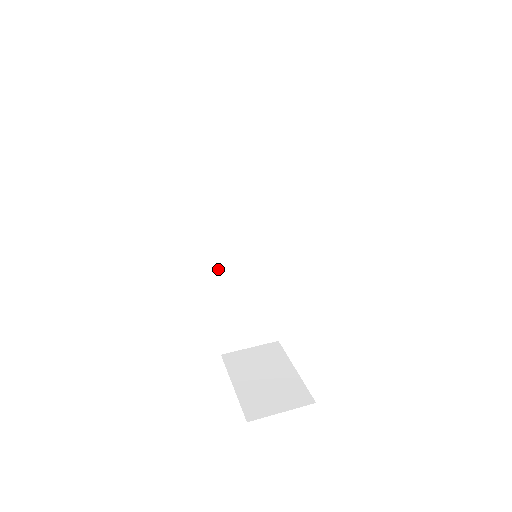
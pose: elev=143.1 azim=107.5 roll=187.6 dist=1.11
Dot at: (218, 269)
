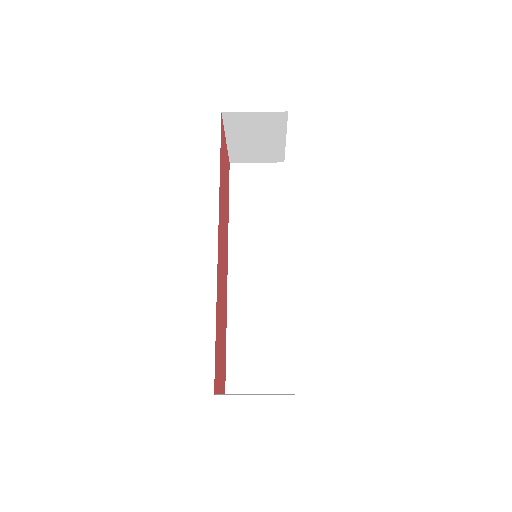
Dot at: (234, 297)
